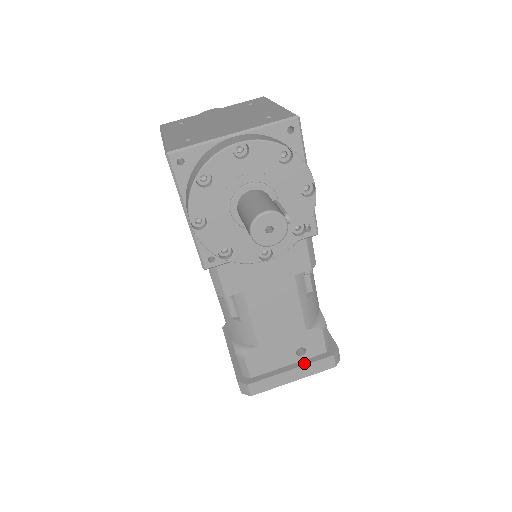
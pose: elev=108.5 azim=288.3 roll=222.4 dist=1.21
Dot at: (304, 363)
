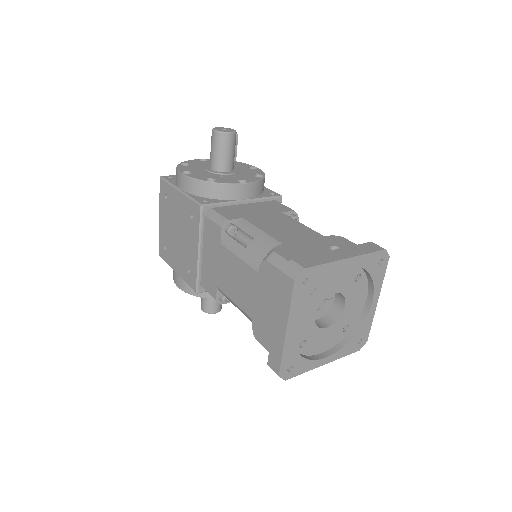
Dot at: (345, 249)
